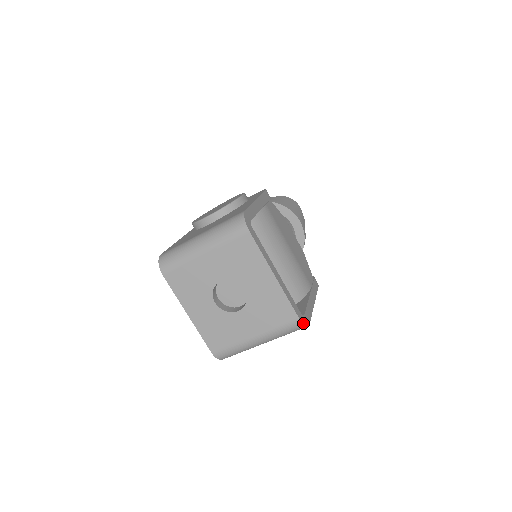
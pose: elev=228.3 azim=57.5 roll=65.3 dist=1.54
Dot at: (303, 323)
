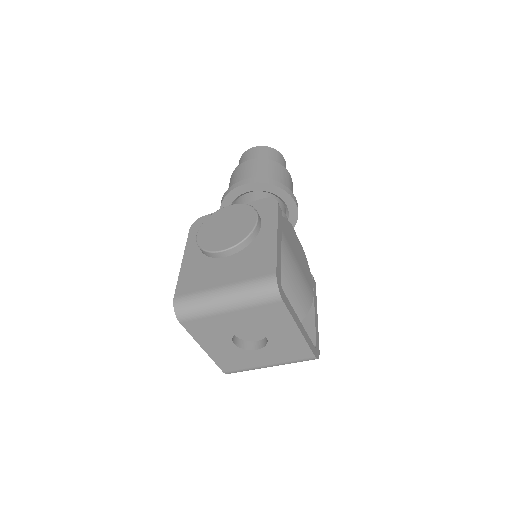
Dot at: (317, 358)
